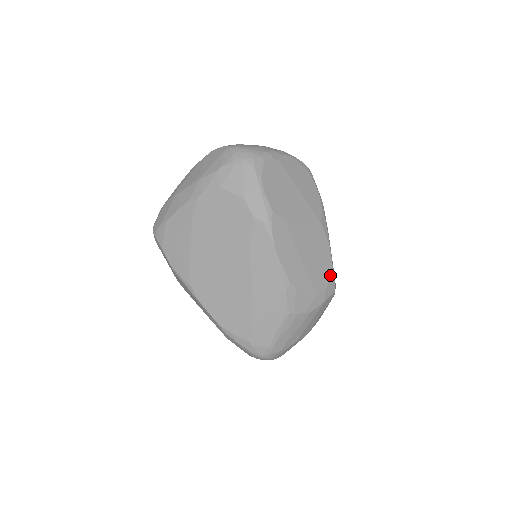
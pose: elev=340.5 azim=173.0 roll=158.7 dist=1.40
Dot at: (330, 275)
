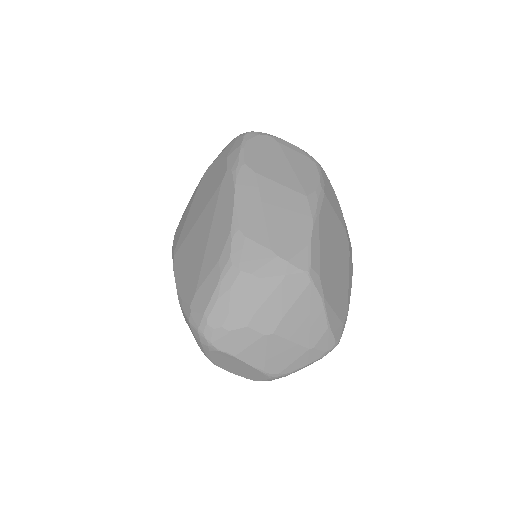
Dot at: (303, 249)
